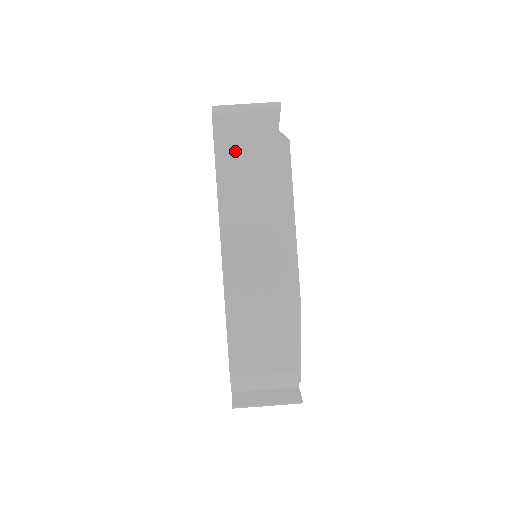
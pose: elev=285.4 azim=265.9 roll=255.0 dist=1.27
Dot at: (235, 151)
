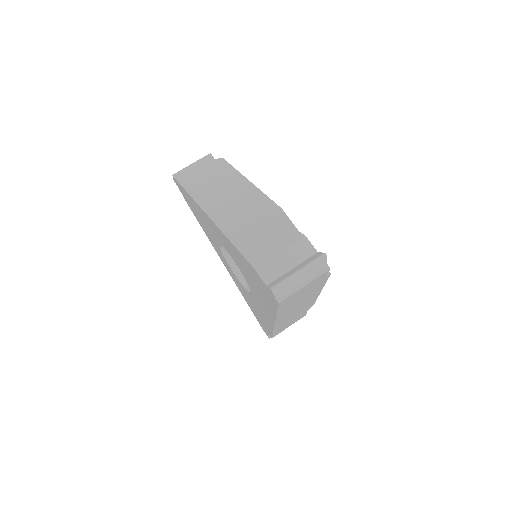
Dot at: (193, 179)
